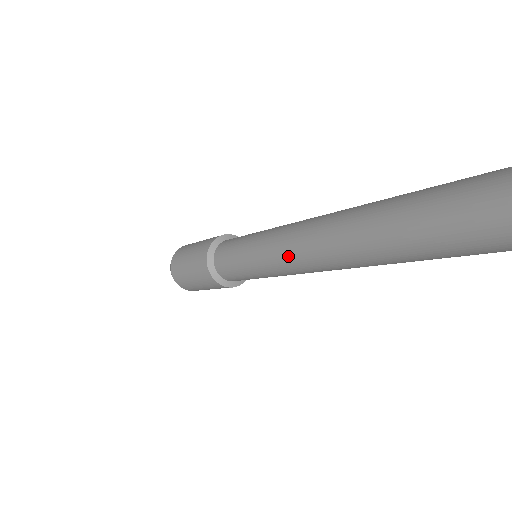
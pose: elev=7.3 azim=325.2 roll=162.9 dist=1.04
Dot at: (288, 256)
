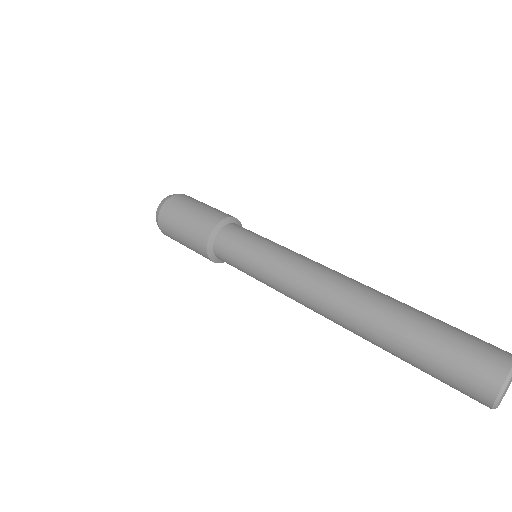
Dot at: (297, 300)
